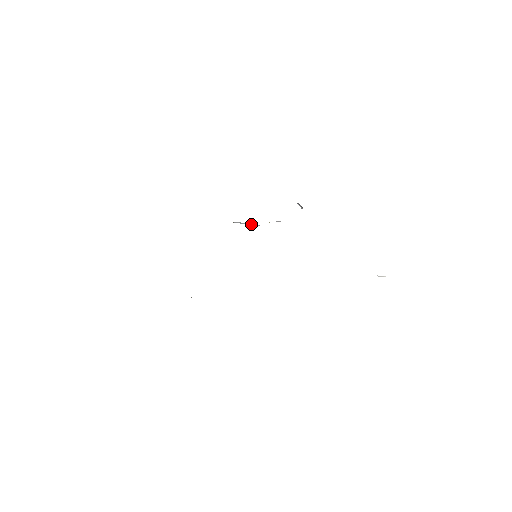
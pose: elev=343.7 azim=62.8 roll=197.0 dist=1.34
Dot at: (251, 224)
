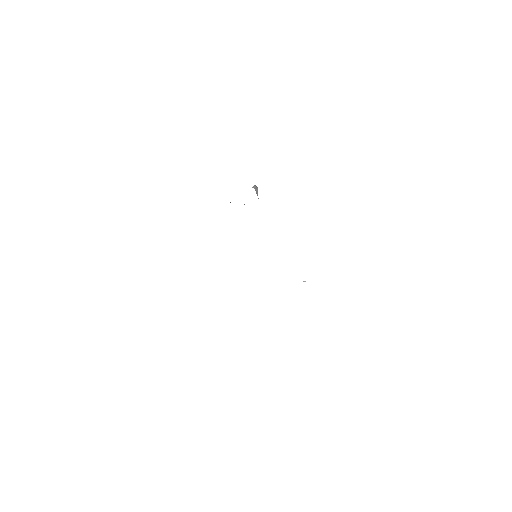
Dot at: occluded
